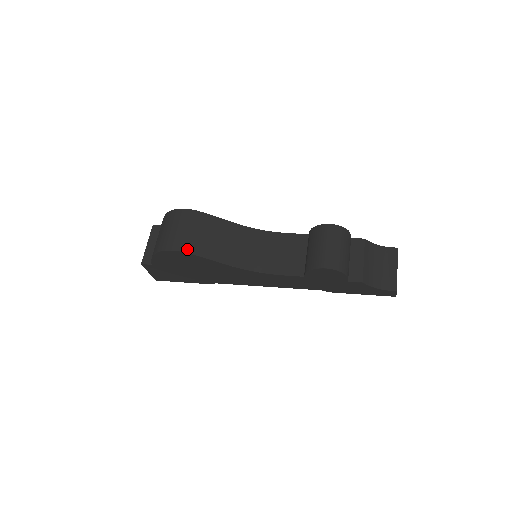
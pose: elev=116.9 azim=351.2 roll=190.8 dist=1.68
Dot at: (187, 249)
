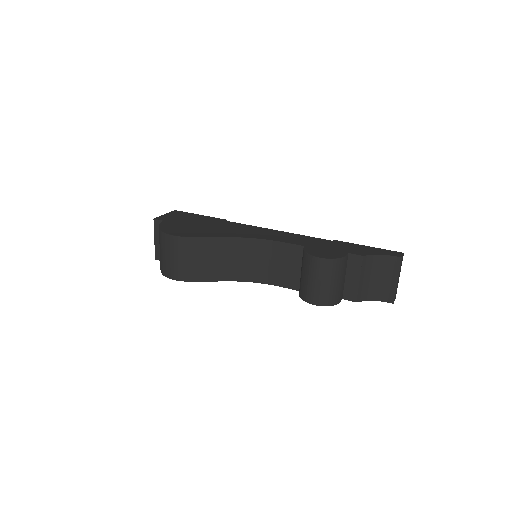
Dot at: (186, 278)
